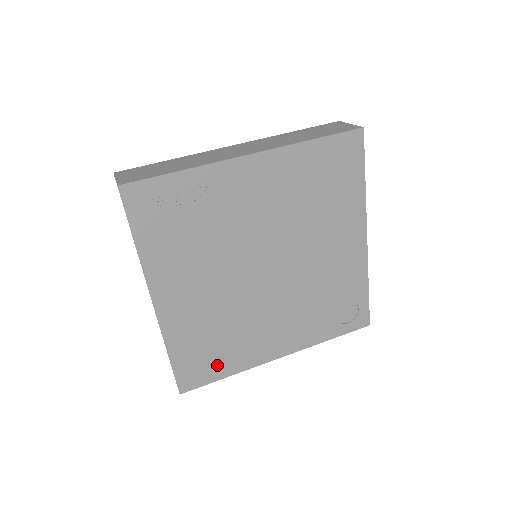
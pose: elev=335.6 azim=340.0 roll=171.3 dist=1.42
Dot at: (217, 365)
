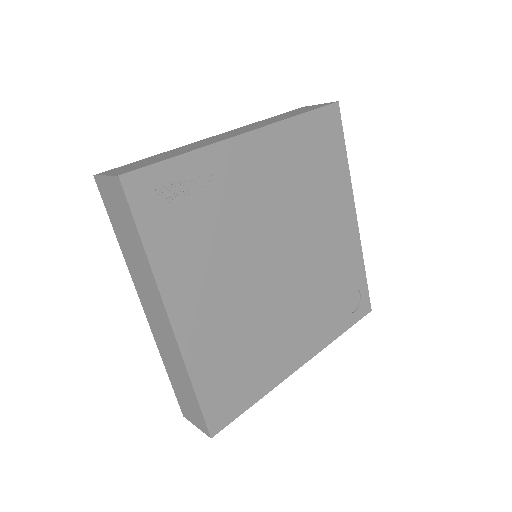
Dot at: (245, 389)
